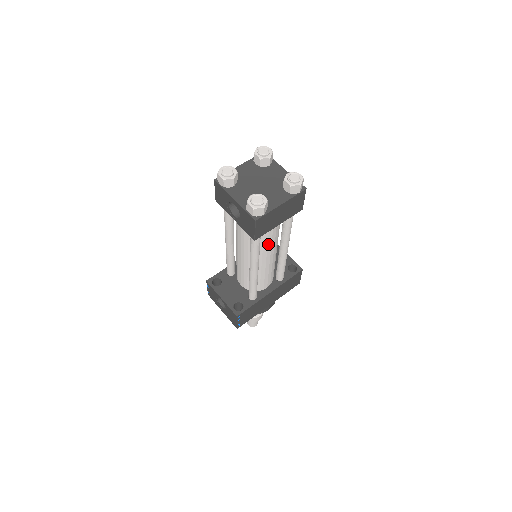
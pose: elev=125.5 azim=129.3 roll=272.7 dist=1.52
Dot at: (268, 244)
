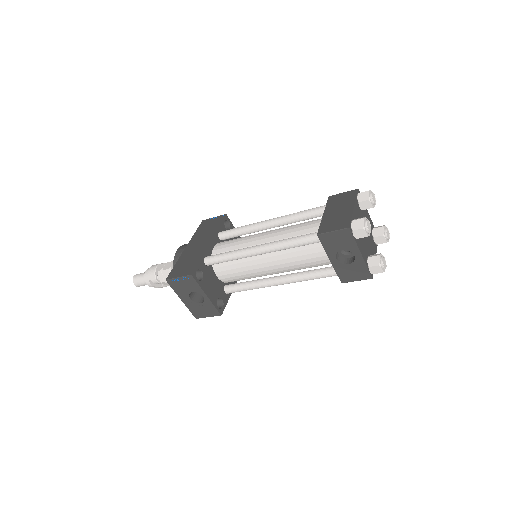
Dot at: occluded
